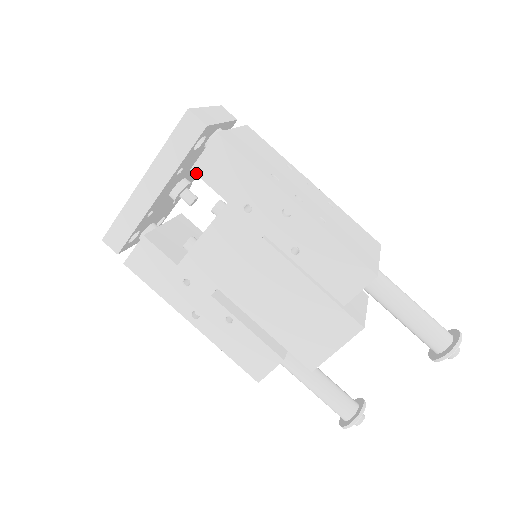
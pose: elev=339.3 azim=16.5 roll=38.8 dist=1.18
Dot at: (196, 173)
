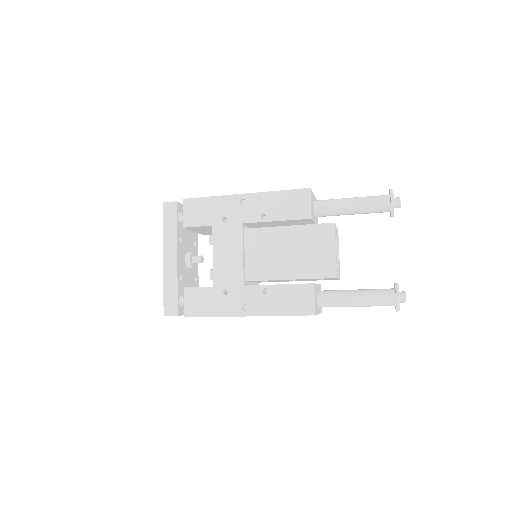
Dot at: (187, 227)
